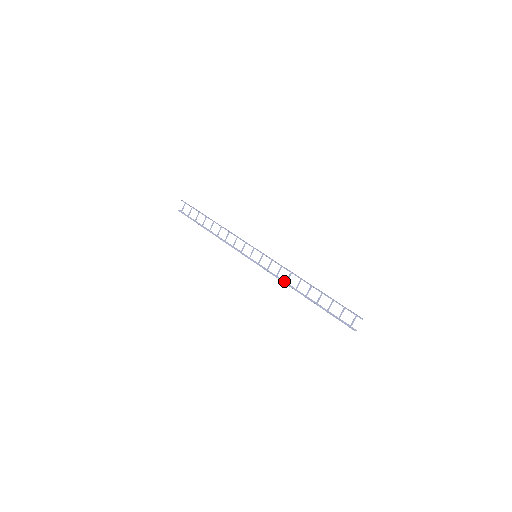
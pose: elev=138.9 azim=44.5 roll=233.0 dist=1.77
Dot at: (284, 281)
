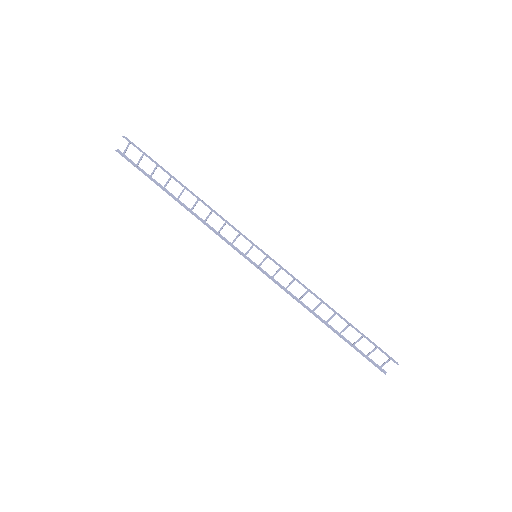
Dot at: (296, 297)
